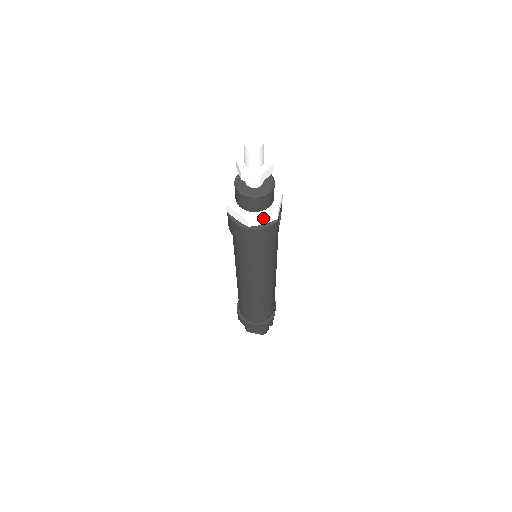
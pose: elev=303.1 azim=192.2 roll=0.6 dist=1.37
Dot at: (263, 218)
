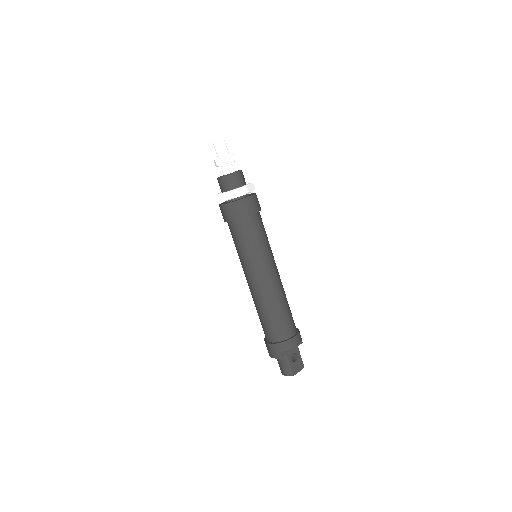
Dot at: (250, 186)
